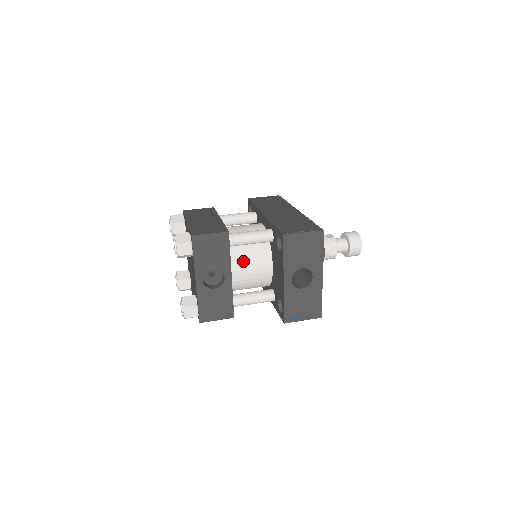
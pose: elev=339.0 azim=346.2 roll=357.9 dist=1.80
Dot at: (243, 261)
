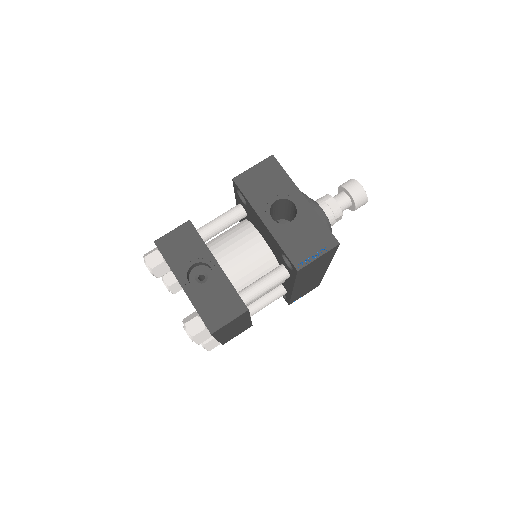
Dot at: (229, 250)
